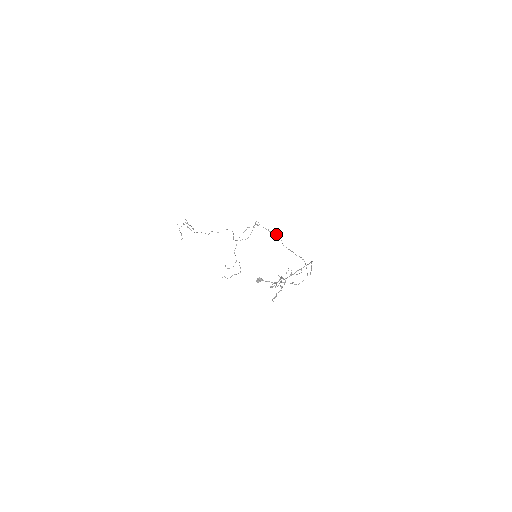
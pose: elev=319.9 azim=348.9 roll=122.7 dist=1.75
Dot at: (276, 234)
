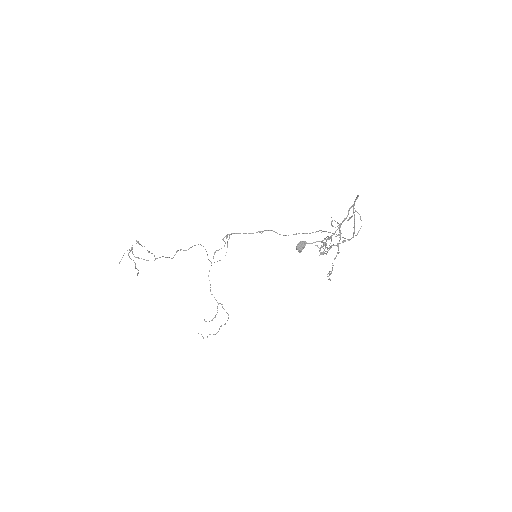
Dot at: (262, 231)
